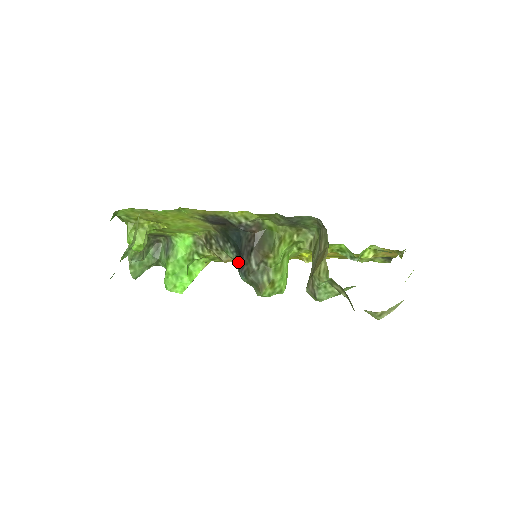
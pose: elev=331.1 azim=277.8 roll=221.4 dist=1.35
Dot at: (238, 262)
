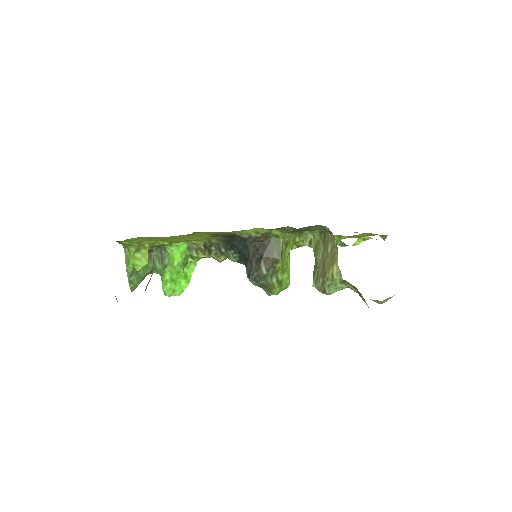
Dot at: occluded
